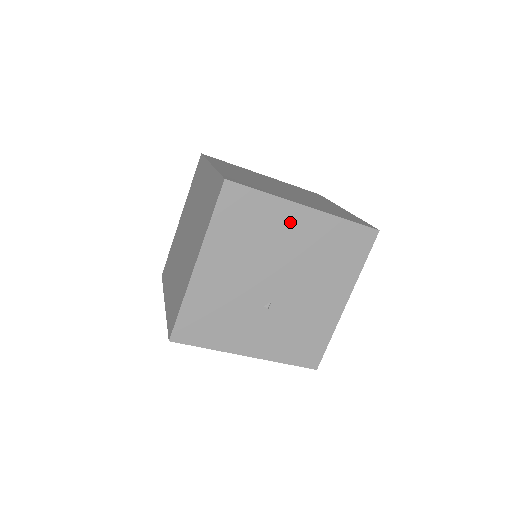
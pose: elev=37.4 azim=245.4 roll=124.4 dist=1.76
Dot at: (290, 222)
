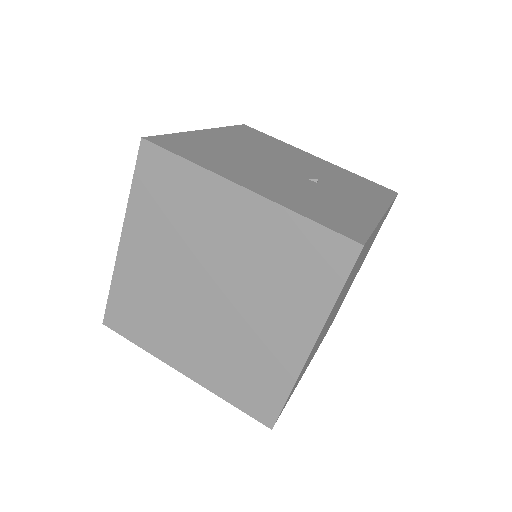
Dot at: occluded
